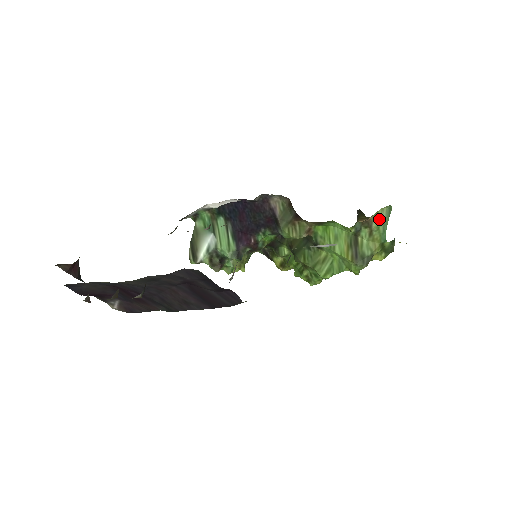
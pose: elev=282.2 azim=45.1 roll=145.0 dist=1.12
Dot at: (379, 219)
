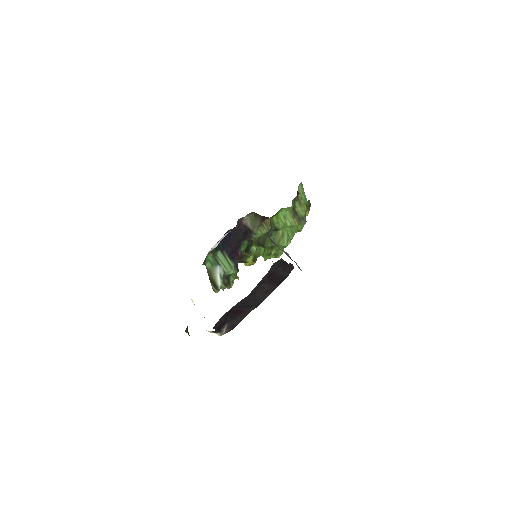
Dot at: (300, 192)
